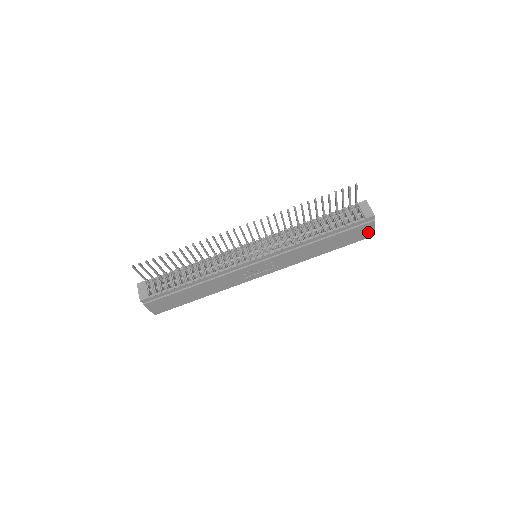
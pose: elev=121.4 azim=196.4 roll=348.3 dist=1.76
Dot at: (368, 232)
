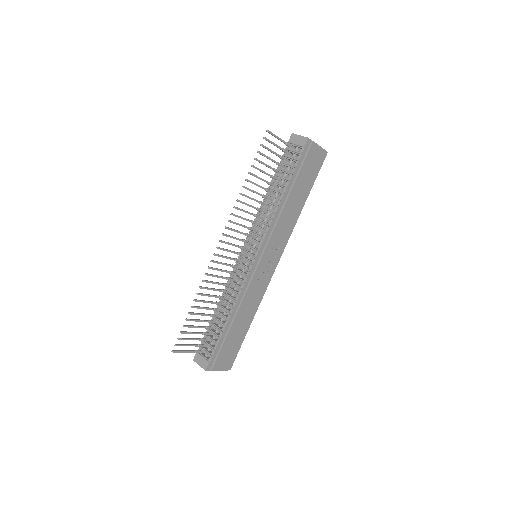
Dot at: (319, 154)
